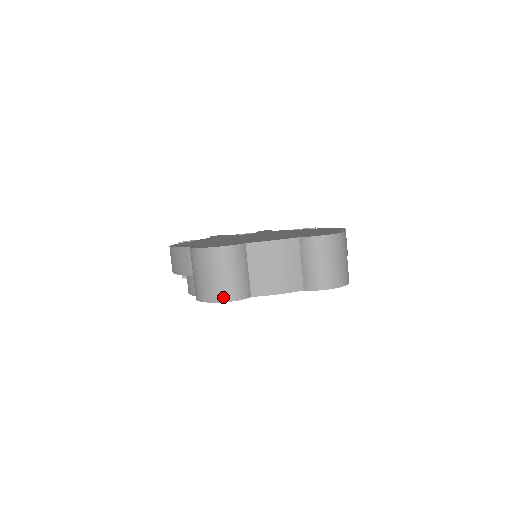
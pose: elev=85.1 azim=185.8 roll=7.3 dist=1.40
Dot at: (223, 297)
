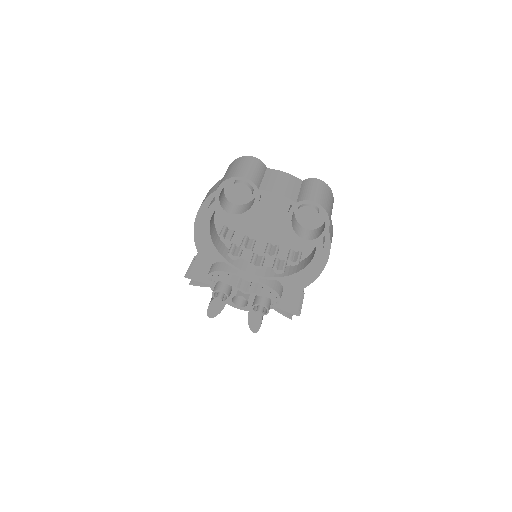
Dot at: (241, 175)
